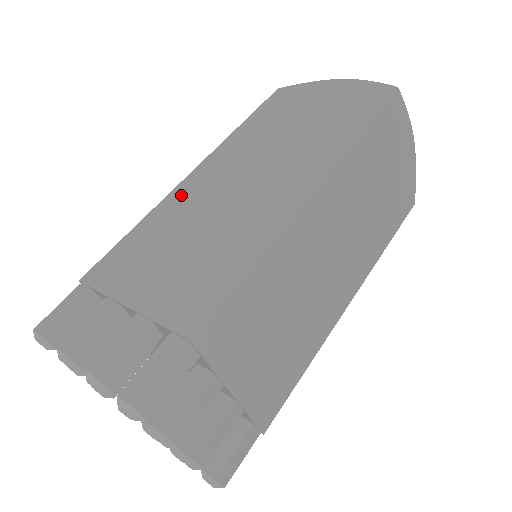
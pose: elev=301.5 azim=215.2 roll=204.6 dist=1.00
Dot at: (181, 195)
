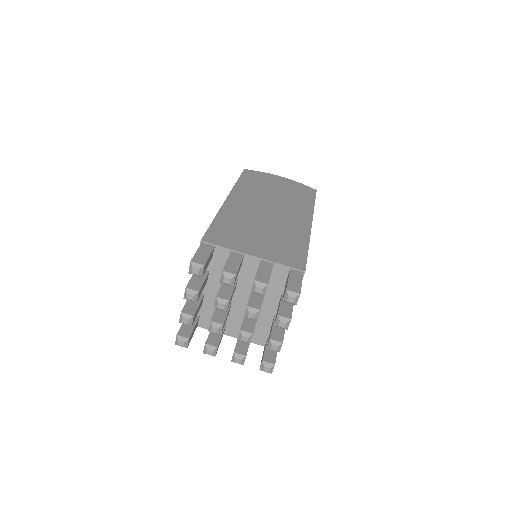
Dot at: occluded
